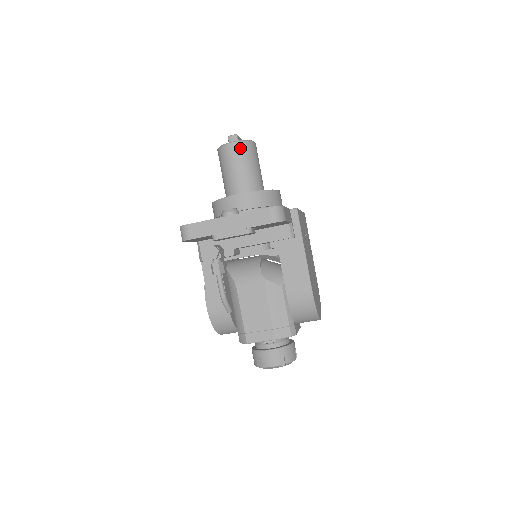
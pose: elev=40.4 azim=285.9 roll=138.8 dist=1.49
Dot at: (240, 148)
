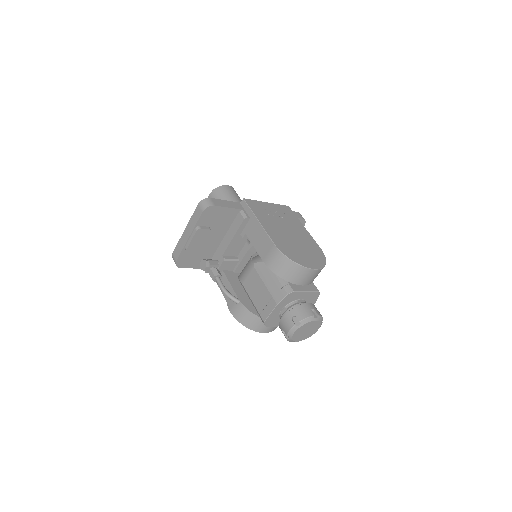
Dot at: (214, 194)
